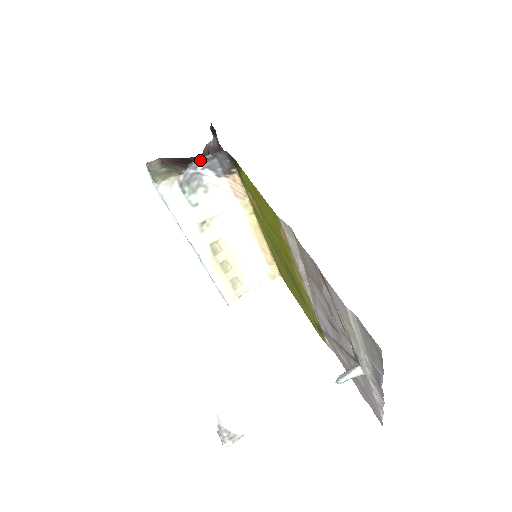
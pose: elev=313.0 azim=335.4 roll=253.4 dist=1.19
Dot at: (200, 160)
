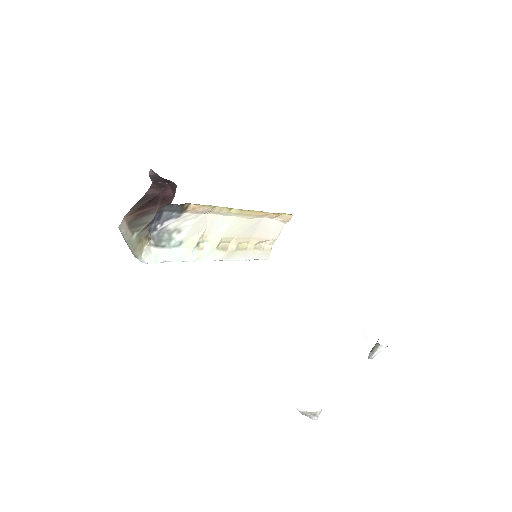
Dot at: (153, 221)
